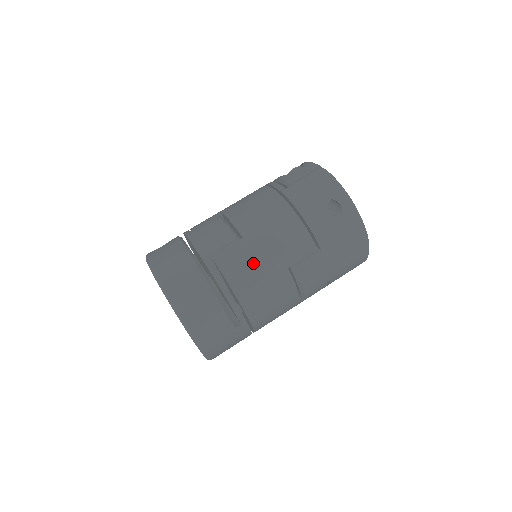
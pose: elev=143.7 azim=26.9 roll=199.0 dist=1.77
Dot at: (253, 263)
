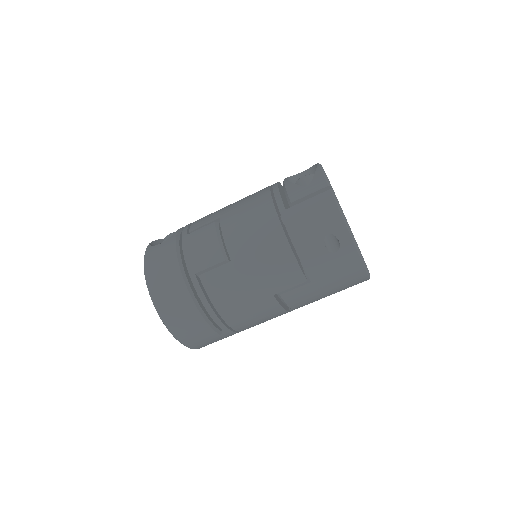
Dot at: (238, 288)
